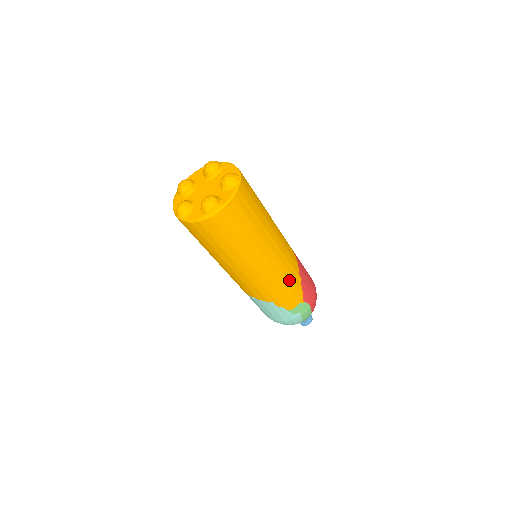
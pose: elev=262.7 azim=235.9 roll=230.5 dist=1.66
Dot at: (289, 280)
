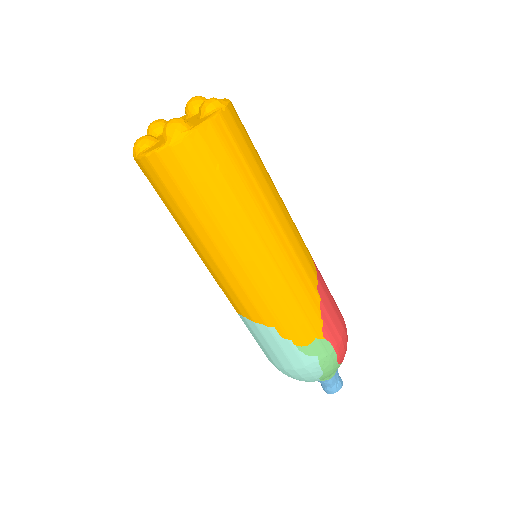
Dot at: (300, 292)
